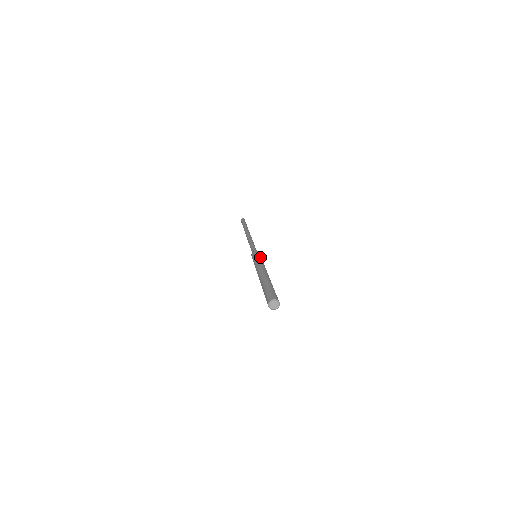
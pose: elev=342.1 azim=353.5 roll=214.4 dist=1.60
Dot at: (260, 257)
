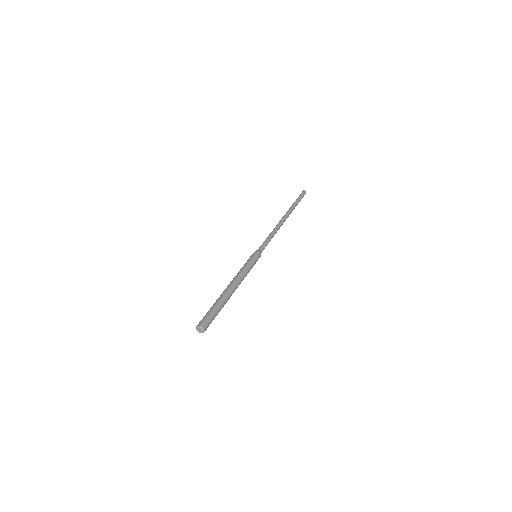
Dot at: (253, 263)
